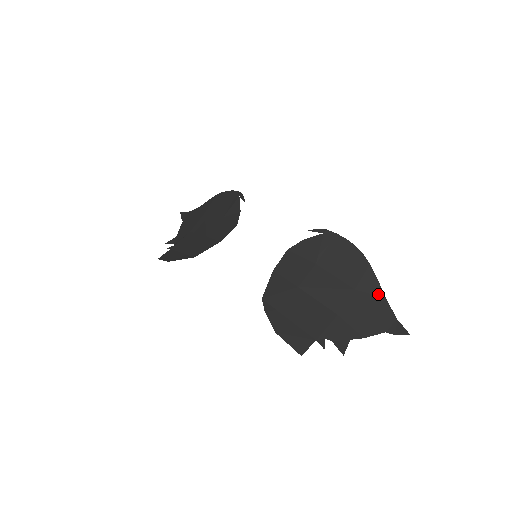
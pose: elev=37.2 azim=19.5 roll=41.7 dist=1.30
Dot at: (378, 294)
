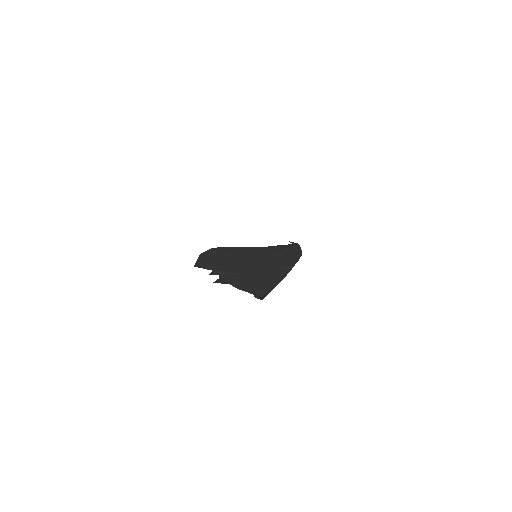
Dot at: (279, 279)
